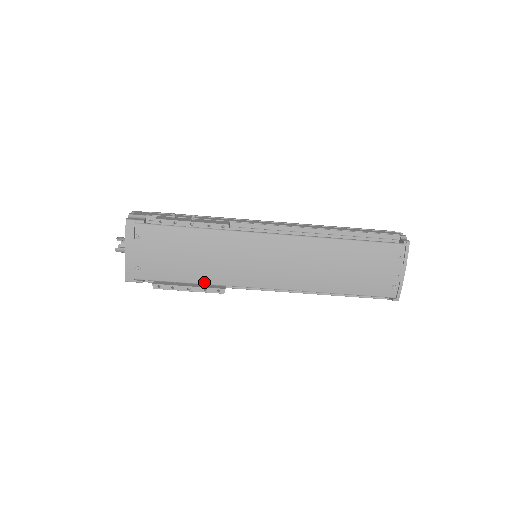
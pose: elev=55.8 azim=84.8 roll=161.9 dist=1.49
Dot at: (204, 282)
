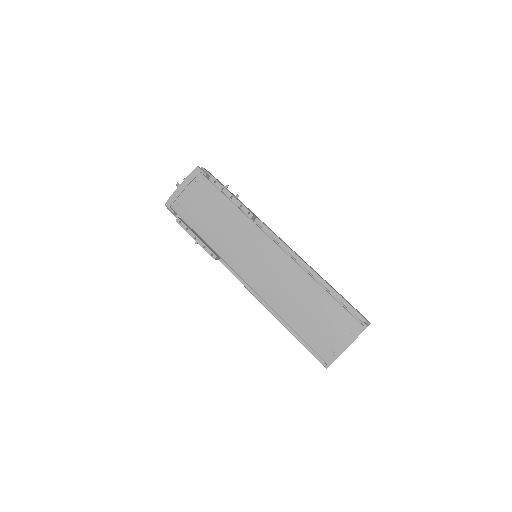
Dot at: (208, 242)
